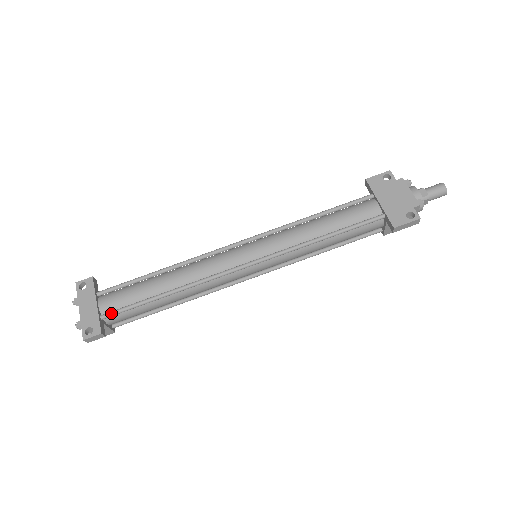
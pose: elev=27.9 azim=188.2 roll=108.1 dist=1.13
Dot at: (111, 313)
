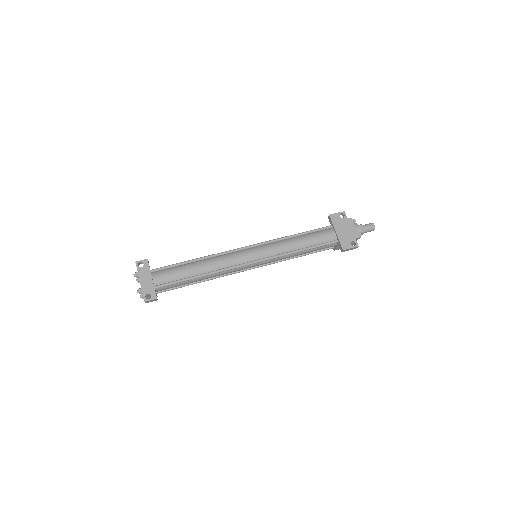
Dot at: (162, 285)
